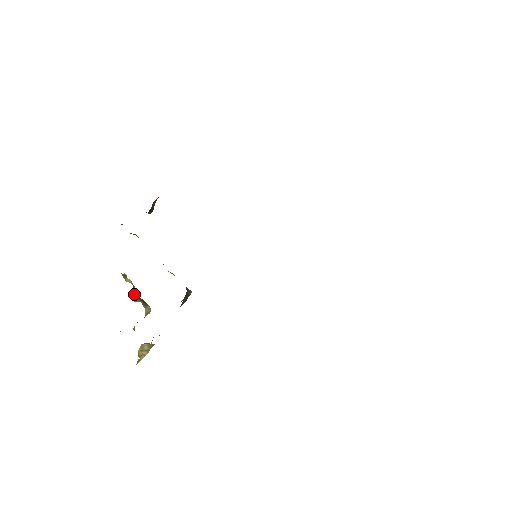
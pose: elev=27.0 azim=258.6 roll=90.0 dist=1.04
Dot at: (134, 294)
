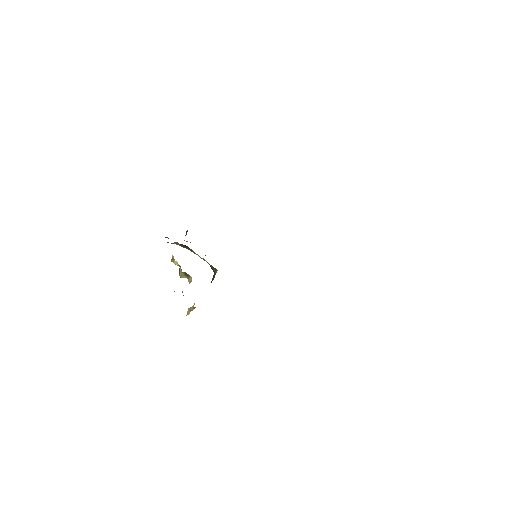
Dot at: (180, 271)
